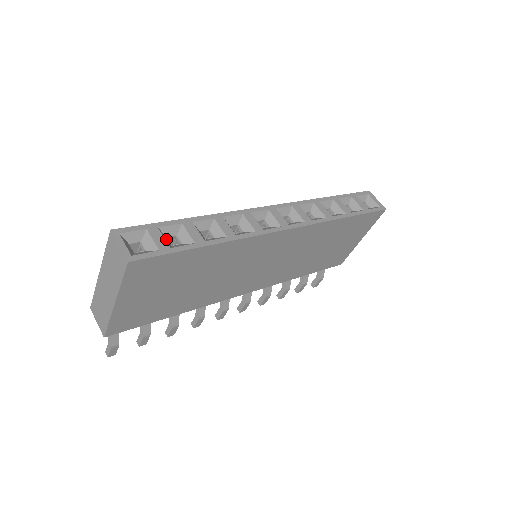
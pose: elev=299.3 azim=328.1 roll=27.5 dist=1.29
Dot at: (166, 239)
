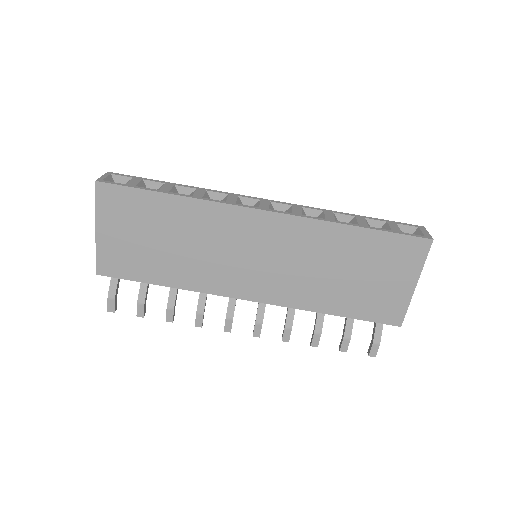
Dot at: (142, 186)
